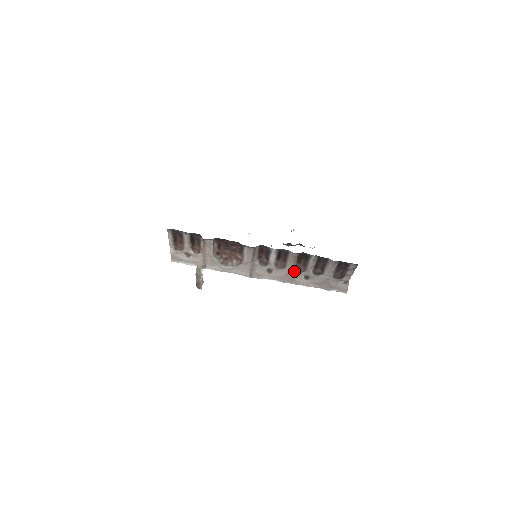
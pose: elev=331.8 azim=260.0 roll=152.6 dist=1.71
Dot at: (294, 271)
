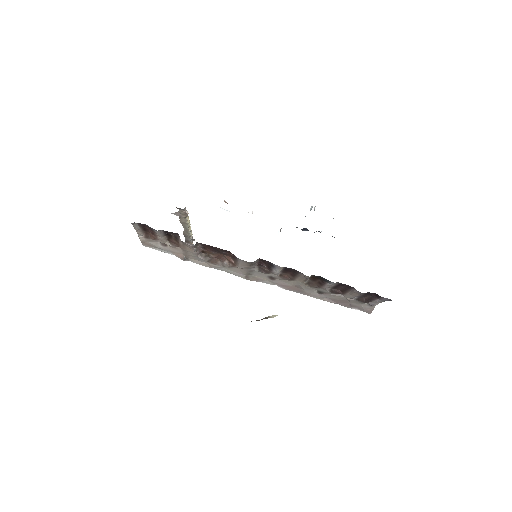
Dot at: (304, 285)
